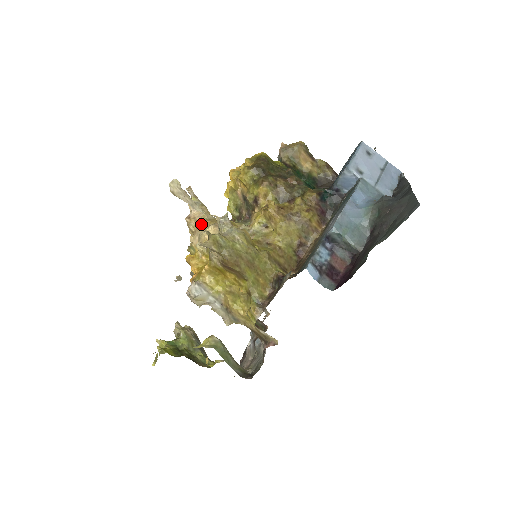
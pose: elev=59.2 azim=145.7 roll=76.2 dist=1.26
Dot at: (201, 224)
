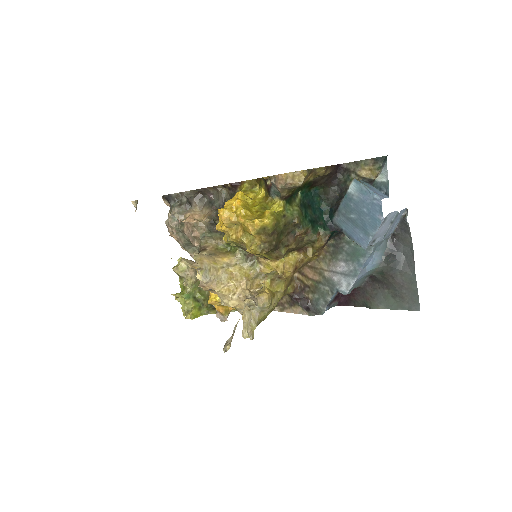
Dot at: (220, 292)
